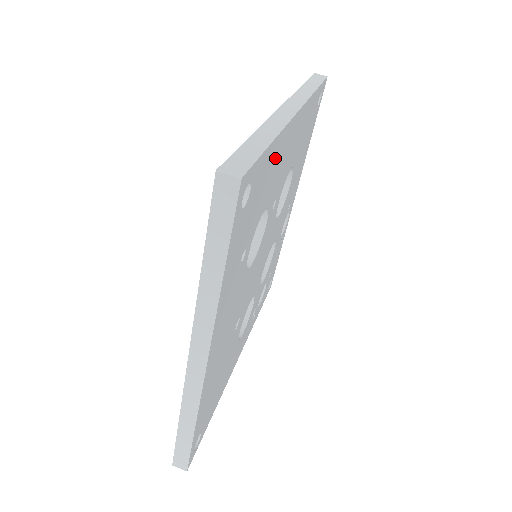
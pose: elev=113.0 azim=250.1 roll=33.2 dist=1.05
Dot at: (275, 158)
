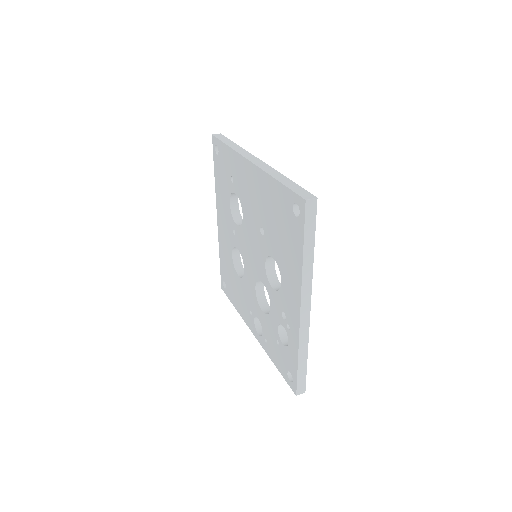
Dot at: occluded
